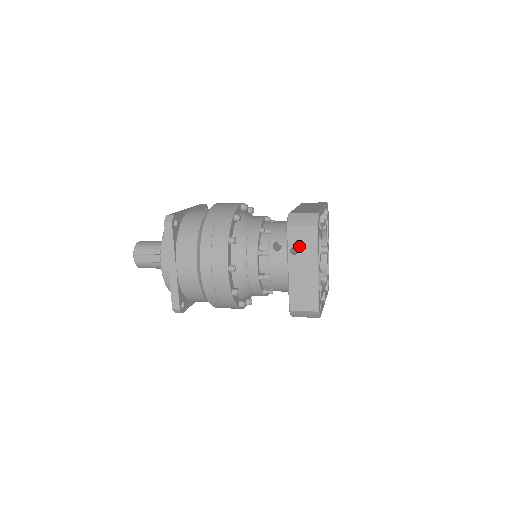
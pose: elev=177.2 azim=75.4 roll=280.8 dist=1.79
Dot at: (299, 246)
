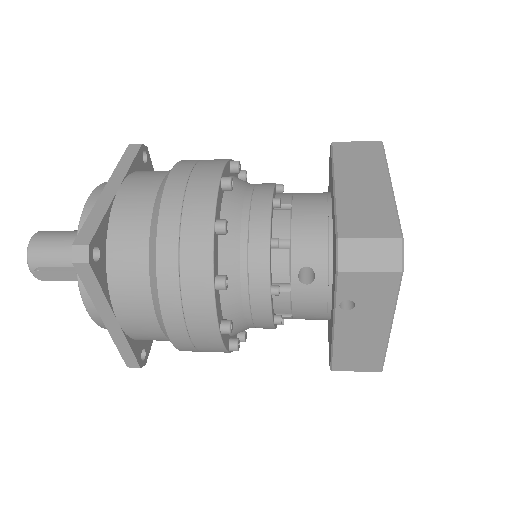
Dot at: (359, 299)
